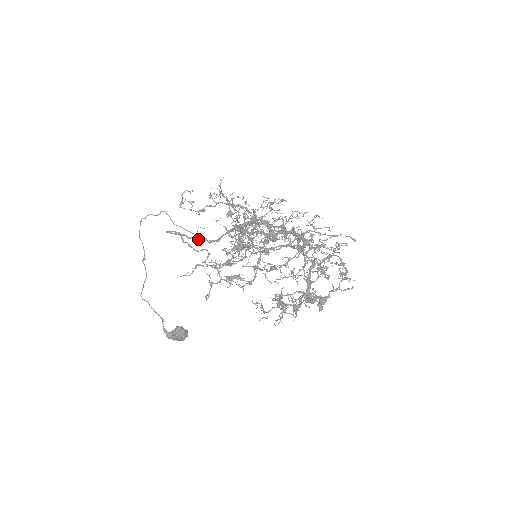
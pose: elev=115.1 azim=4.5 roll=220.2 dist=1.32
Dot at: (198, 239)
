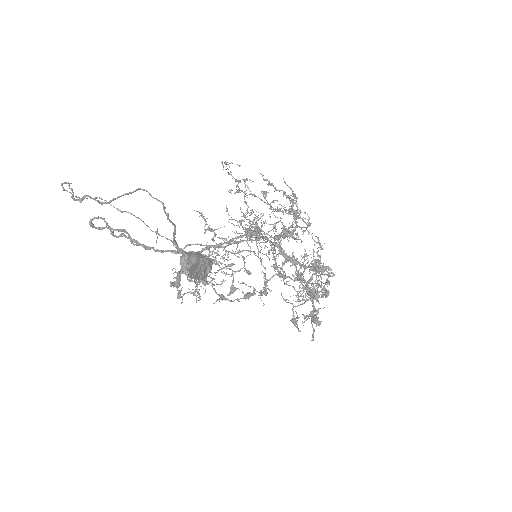
Dot at: (161, 236)
